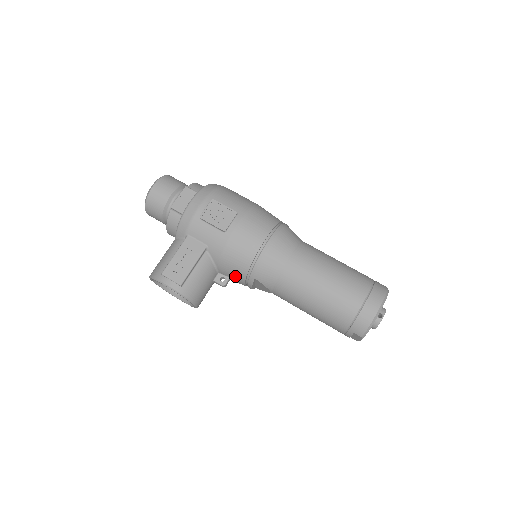
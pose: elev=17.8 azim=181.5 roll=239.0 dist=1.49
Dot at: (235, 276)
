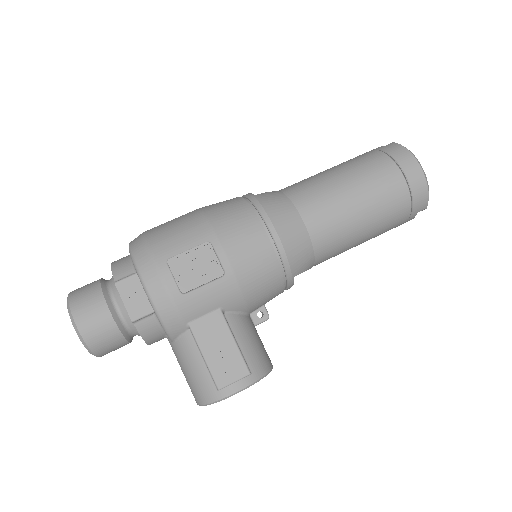
Dot at: (271, 298)
